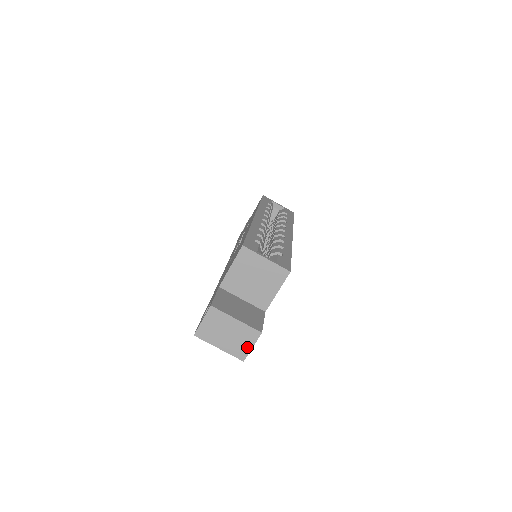
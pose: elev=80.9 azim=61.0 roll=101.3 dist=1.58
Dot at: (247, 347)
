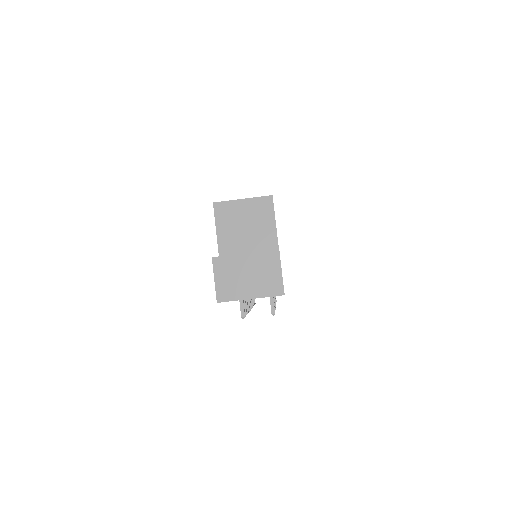
Dot at: (276, 276)
